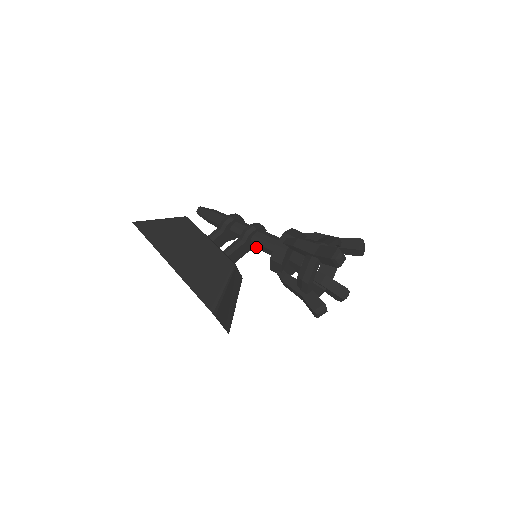
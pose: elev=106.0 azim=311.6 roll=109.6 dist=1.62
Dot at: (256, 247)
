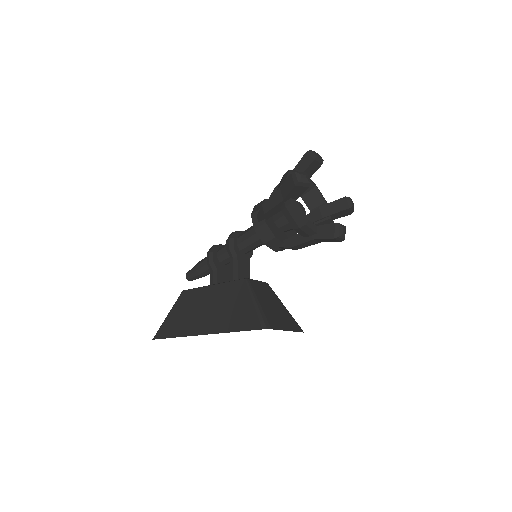
Dot at: (249, 250)
